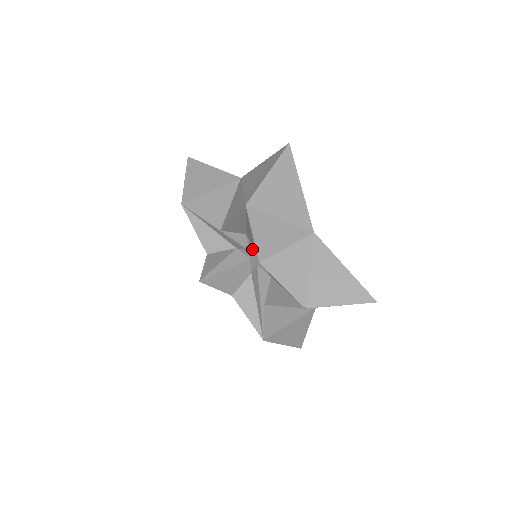
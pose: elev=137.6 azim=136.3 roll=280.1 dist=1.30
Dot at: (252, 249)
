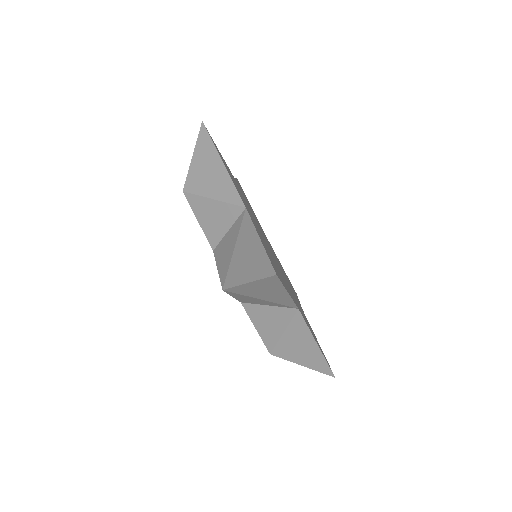
Dot at: occluded
